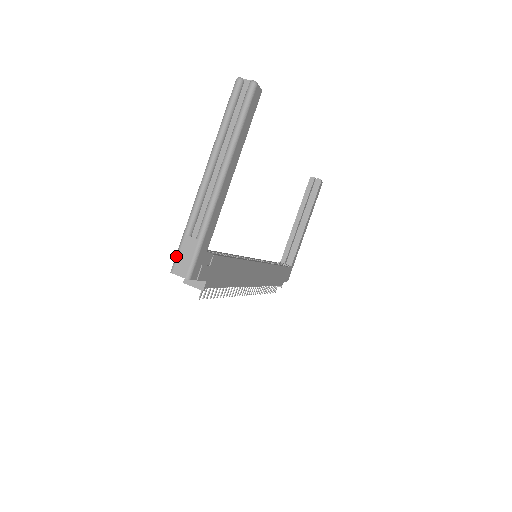
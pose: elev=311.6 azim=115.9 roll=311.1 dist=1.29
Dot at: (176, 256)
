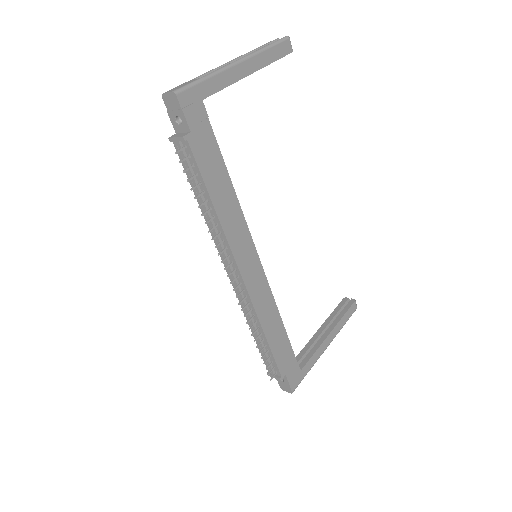
Dot at: (174, 88)
